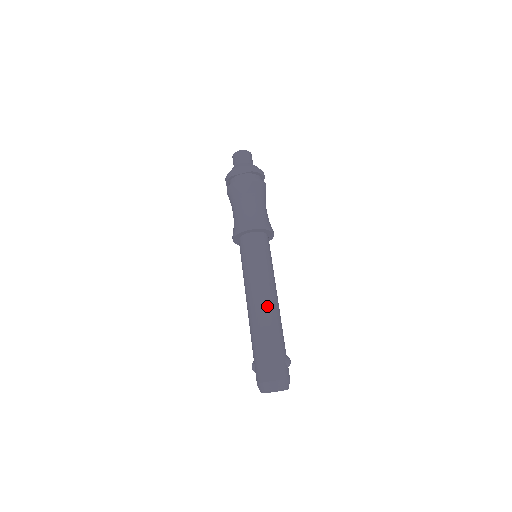
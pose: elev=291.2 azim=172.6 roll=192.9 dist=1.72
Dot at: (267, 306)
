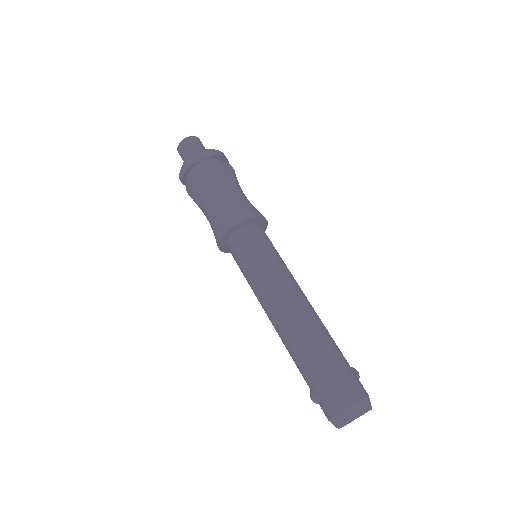
Dot at: (305, 309)
